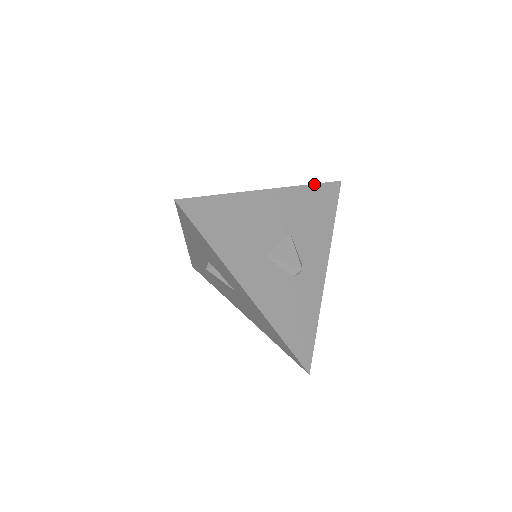
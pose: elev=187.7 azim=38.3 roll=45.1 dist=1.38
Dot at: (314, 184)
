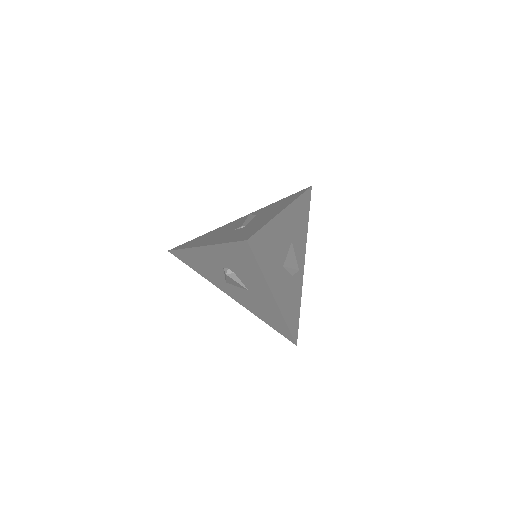
Dot at: (301, 194)
